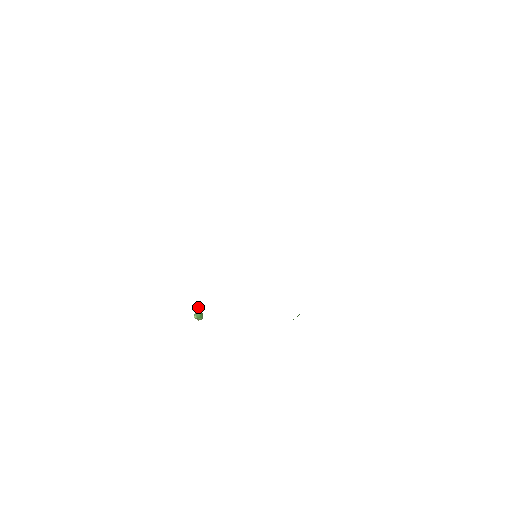
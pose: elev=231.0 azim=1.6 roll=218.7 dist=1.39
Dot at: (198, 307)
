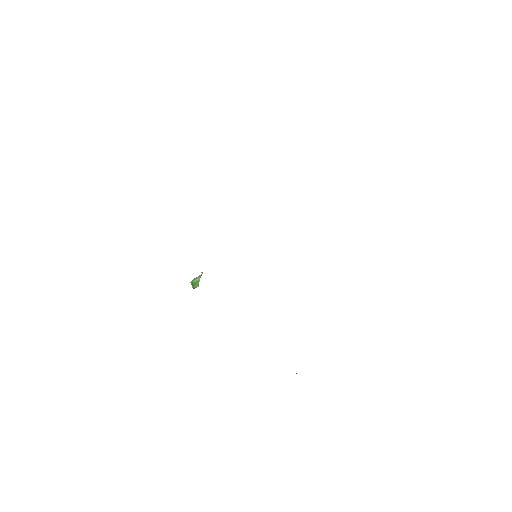
Dot at: (200, 276)
